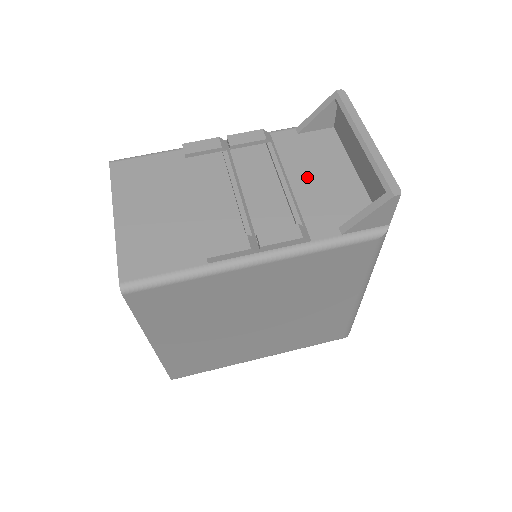
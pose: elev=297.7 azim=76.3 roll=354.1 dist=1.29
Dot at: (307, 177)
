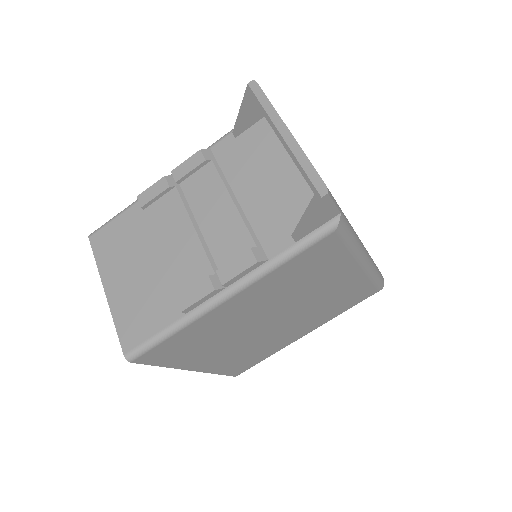
Dot at: (252, 187)
